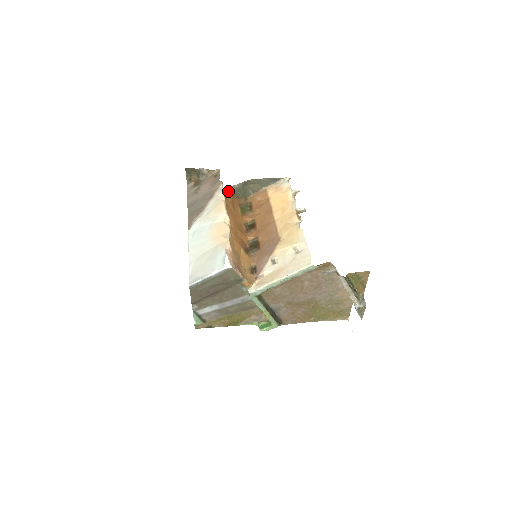
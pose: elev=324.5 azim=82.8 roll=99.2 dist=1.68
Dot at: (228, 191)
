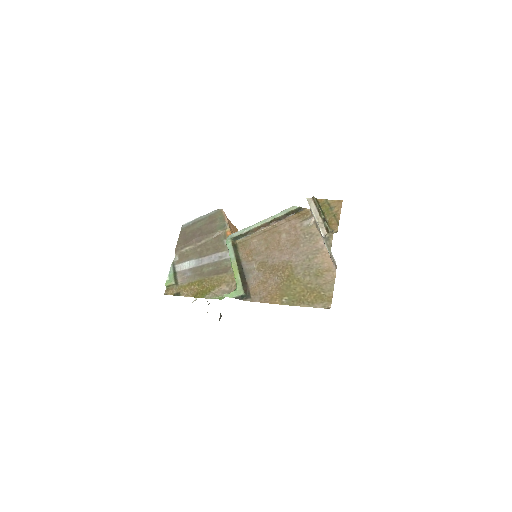
Dot at: occluded
